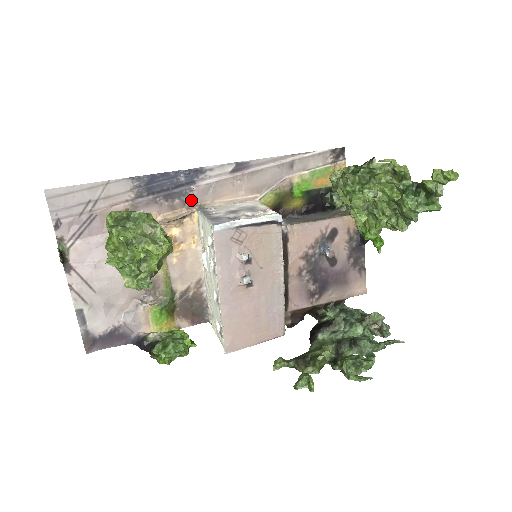
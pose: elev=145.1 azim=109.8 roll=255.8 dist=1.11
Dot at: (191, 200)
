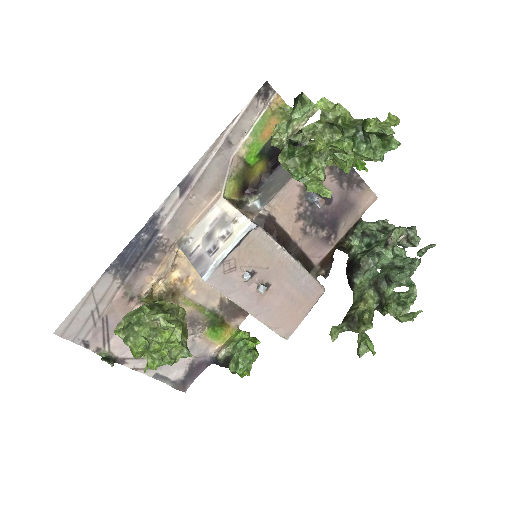
Dot at: (167, 245)
